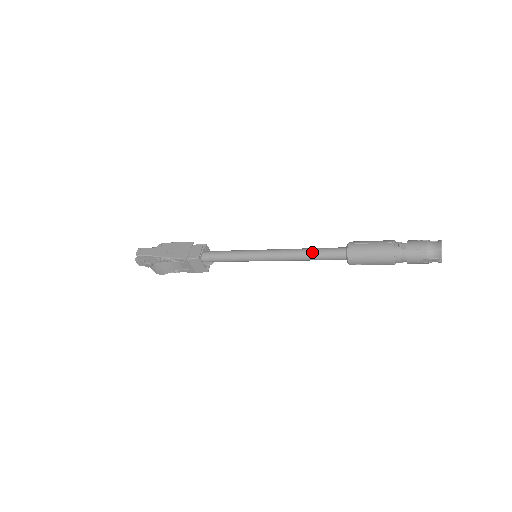
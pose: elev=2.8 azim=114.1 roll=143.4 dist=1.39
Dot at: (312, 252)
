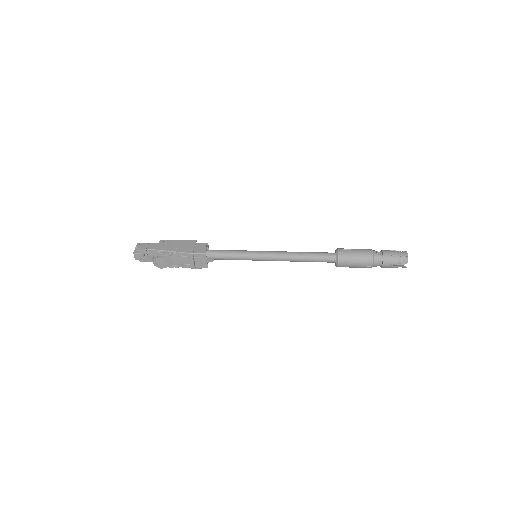
Dot at: (308, 254)
